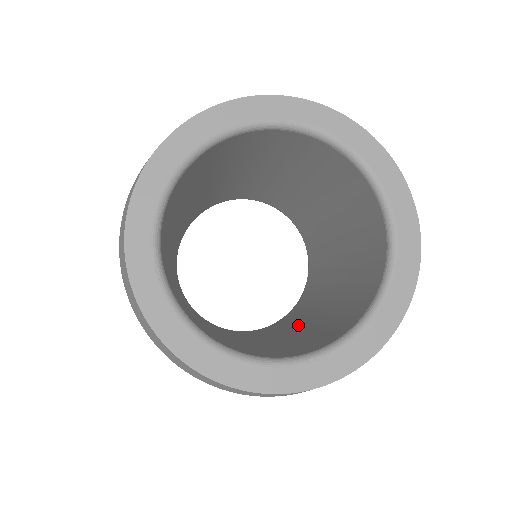
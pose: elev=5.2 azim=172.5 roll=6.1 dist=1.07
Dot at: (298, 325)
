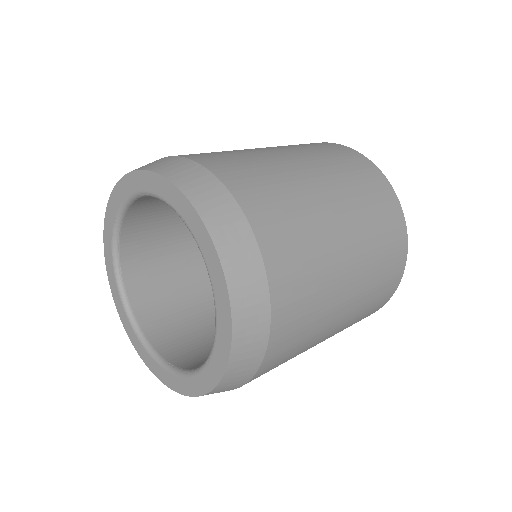
Dot at: occluded
